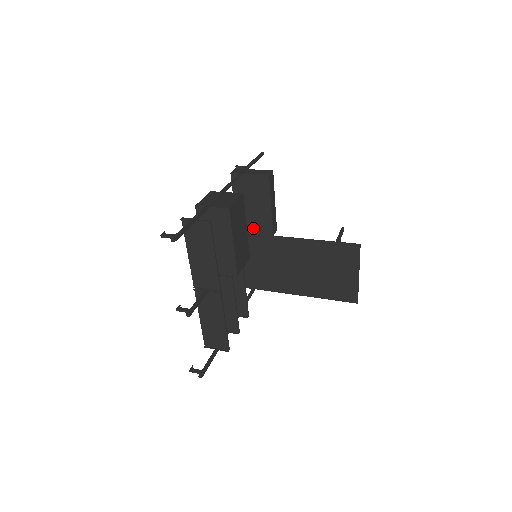
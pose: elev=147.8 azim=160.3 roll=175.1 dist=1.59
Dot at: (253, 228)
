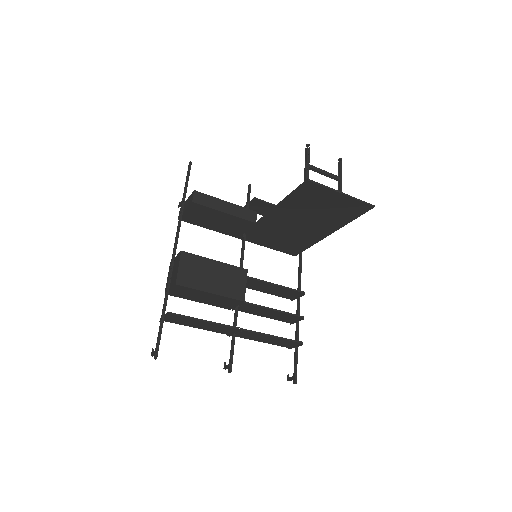
Dot at: (240, 230)
